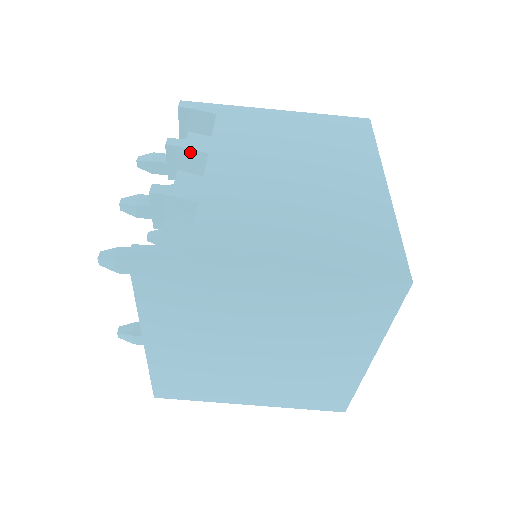
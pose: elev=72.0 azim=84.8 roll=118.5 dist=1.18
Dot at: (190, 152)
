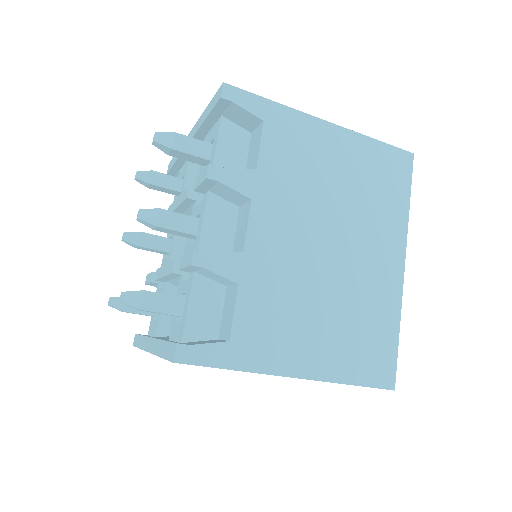
Dot at: (231, 190)
